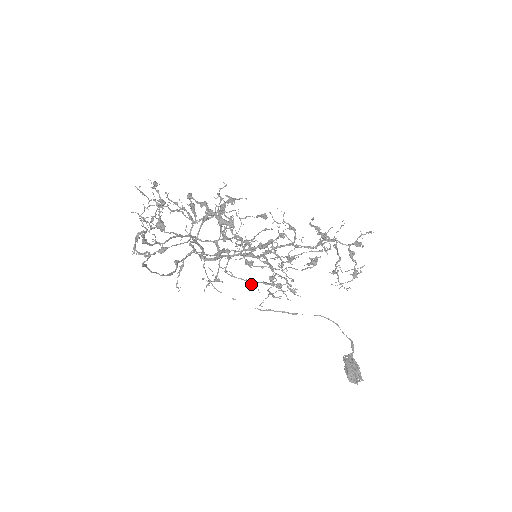
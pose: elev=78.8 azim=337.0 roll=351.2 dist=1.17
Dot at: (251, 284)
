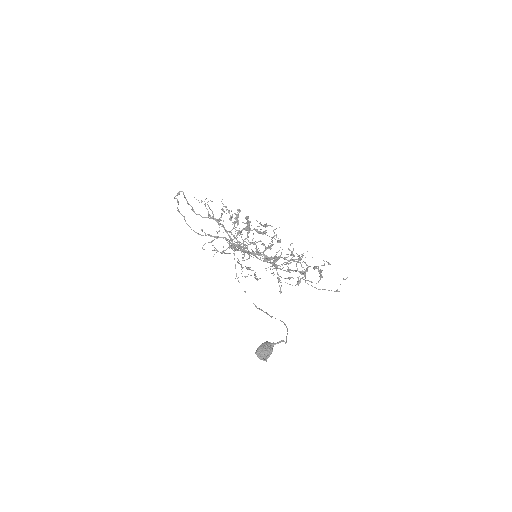
Dot at: (241, 267)
